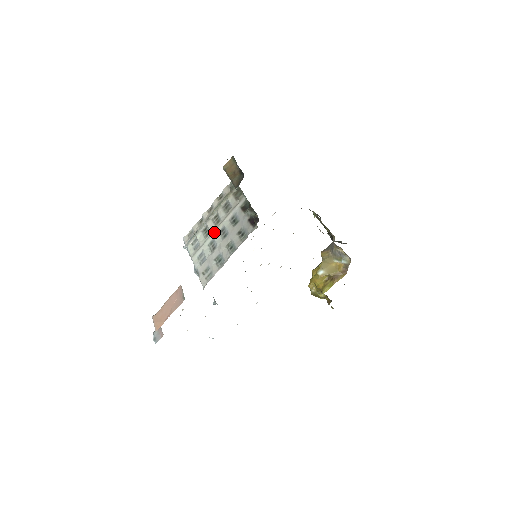
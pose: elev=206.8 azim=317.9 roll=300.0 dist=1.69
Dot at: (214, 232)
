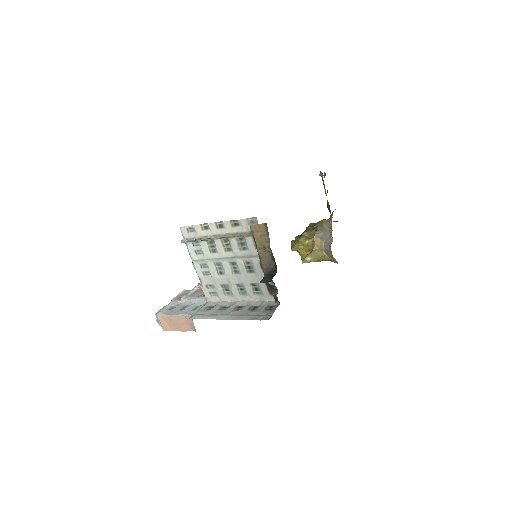
Dot at: (223, 260)
